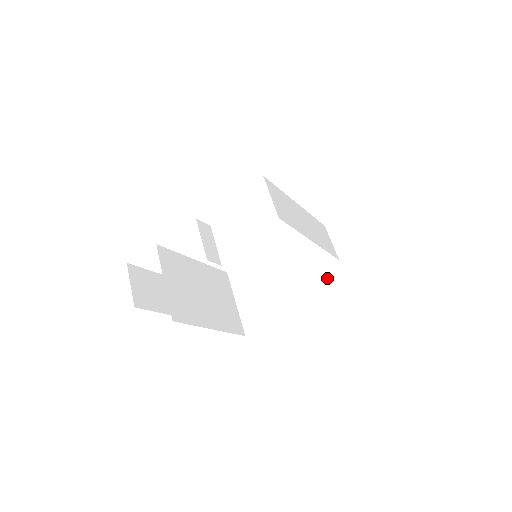
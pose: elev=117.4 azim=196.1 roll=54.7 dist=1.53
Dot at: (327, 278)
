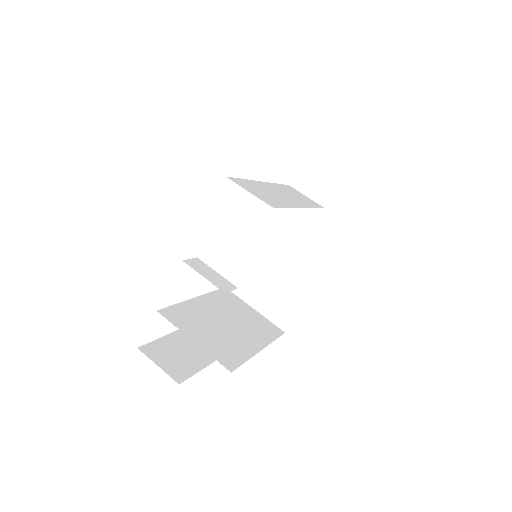
Dot at: (328, 232)
